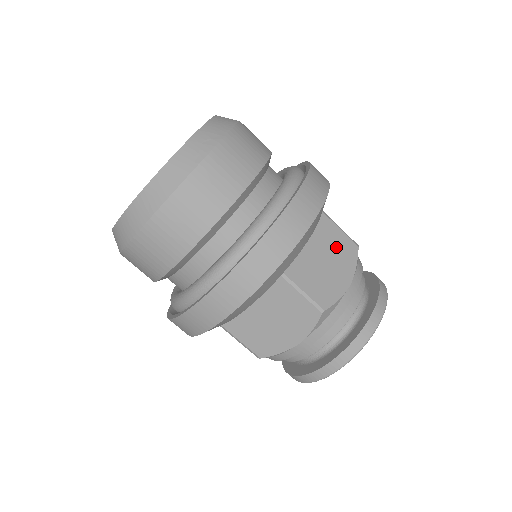
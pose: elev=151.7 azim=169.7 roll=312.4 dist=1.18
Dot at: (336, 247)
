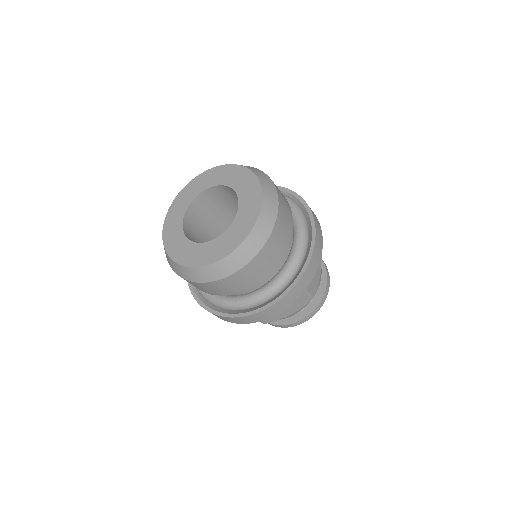
Dot at: occluded
